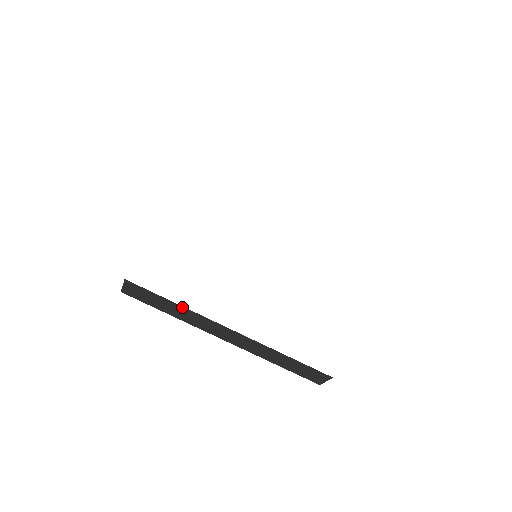
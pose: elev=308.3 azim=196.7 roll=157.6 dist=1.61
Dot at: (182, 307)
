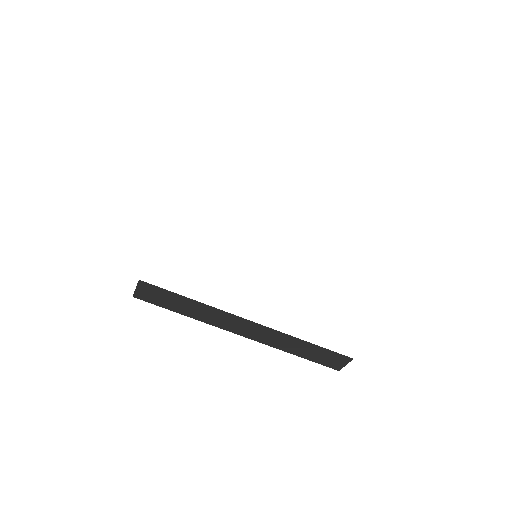
Dot at: (199, 303)
